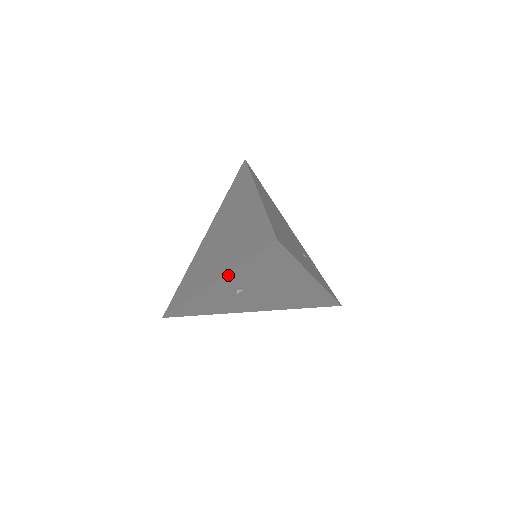
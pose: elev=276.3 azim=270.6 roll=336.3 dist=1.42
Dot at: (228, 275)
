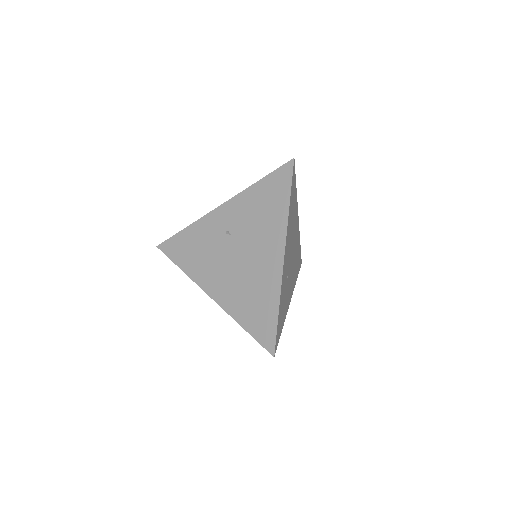
Dot at: (239, 196)
